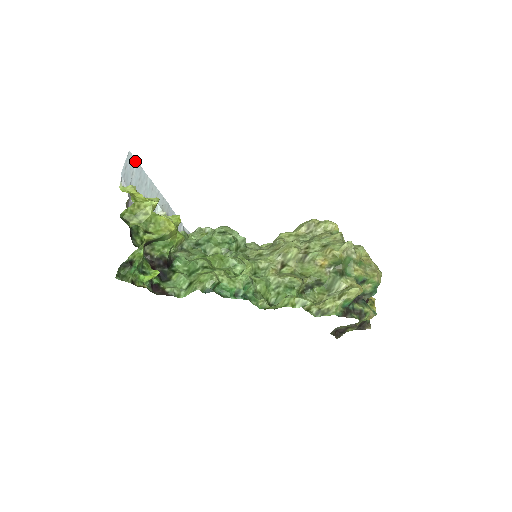
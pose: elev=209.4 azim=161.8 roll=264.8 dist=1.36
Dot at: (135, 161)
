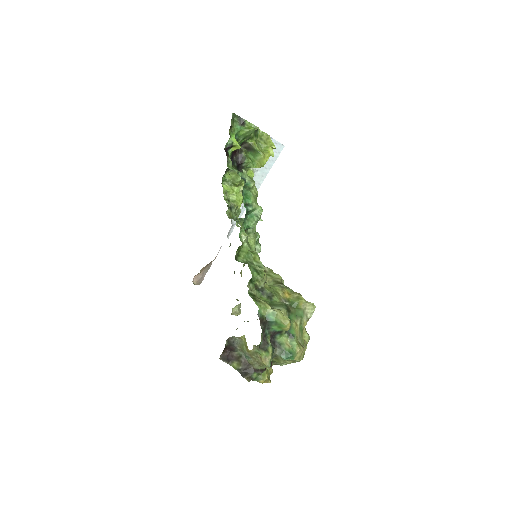
Dot at: (279, 153)
